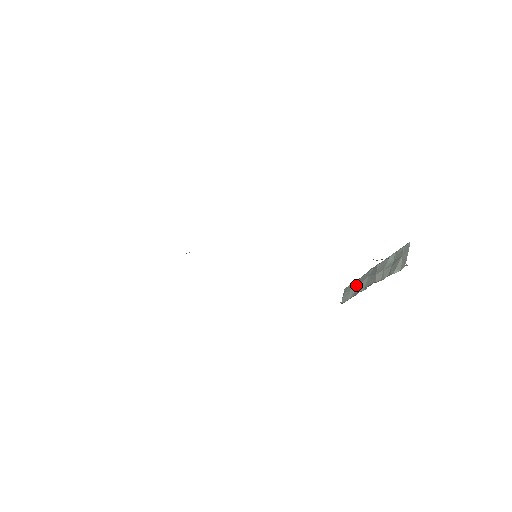
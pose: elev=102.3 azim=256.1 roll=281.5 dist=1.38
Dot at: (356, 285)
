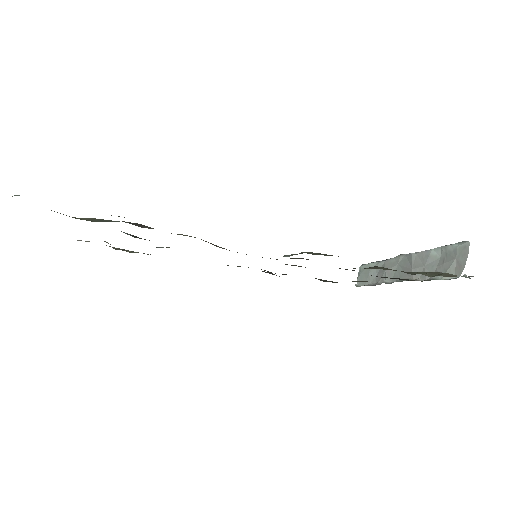
Dot at: (378, 269)
